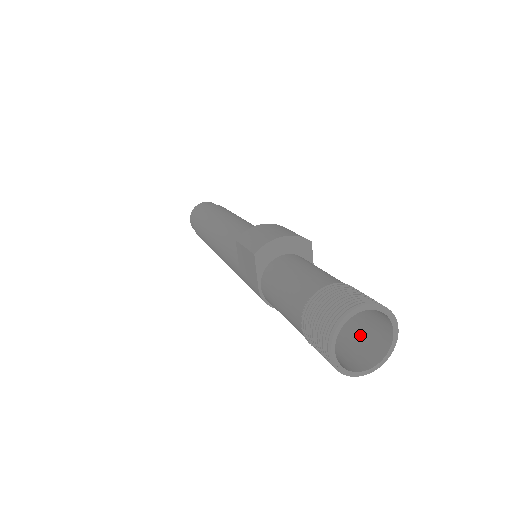
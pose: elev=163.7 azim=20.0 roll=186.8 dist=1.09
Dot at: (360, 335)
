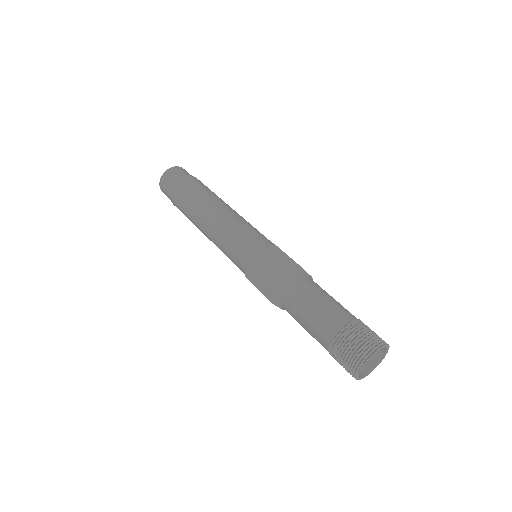
Dot at: occluded
